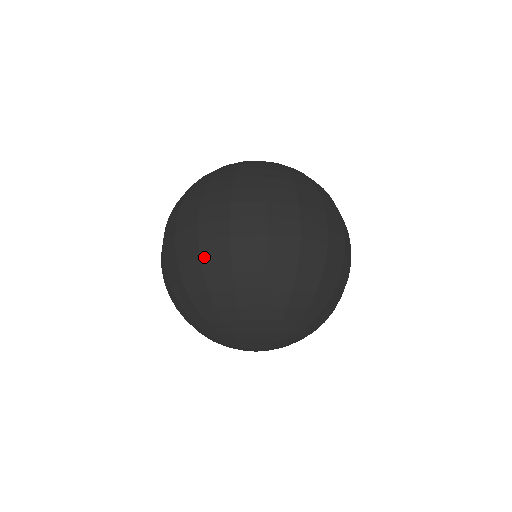
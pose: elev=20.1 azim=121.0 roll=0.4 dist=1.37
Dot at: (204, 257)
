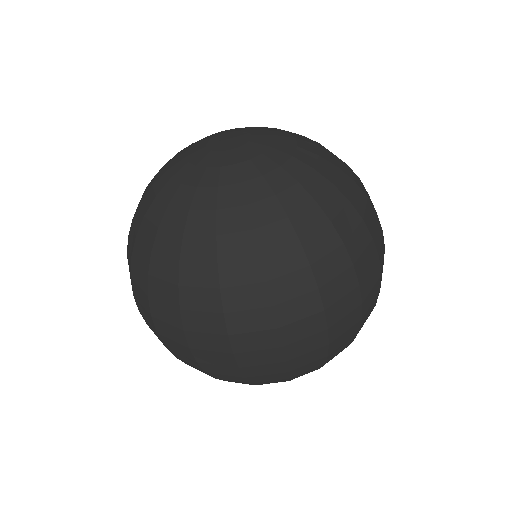
Dot at: (250, 377)
